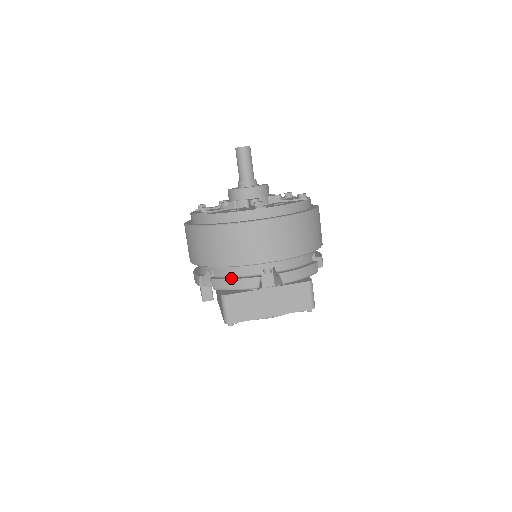
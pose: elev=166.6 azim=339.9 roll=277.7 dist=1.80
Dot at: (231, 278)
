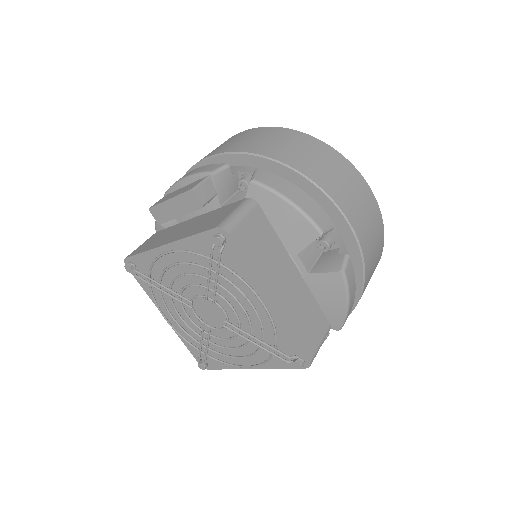
Dot at: (295, 191)
